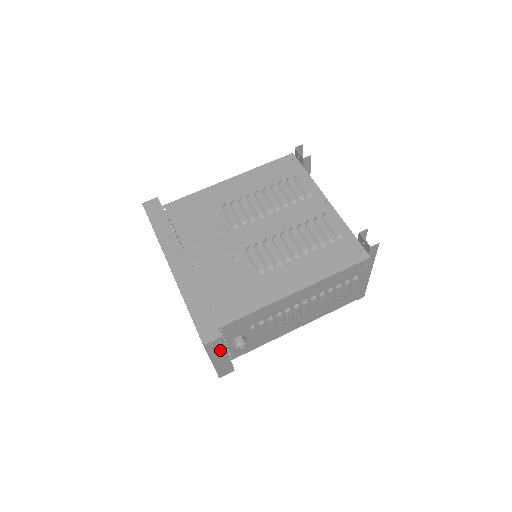
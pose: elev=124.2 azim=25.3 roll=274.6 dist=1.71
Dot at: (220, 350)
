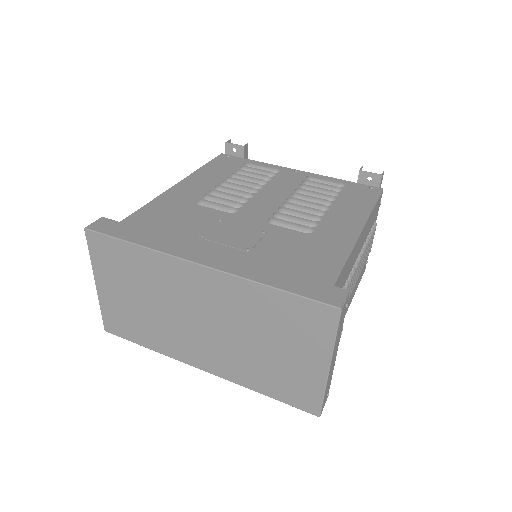
Dot at: (339, 331)
